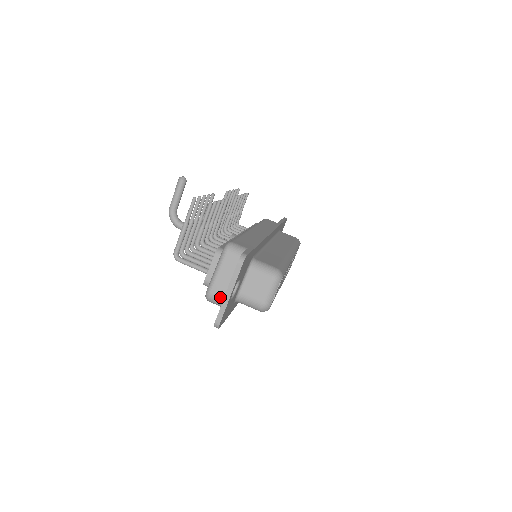
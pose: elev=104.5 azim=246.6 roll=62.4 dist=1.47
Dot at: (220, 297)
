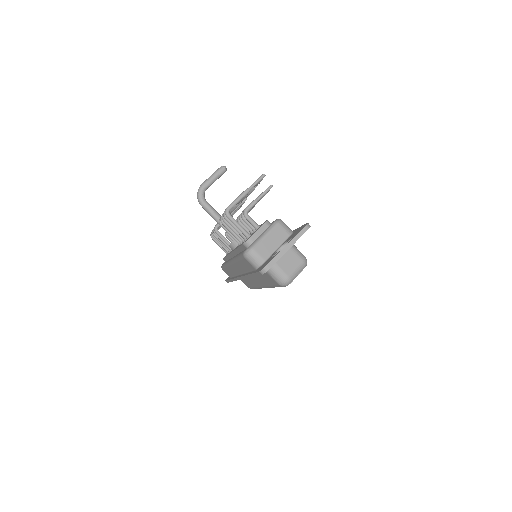
Dot at: (260, 256)
